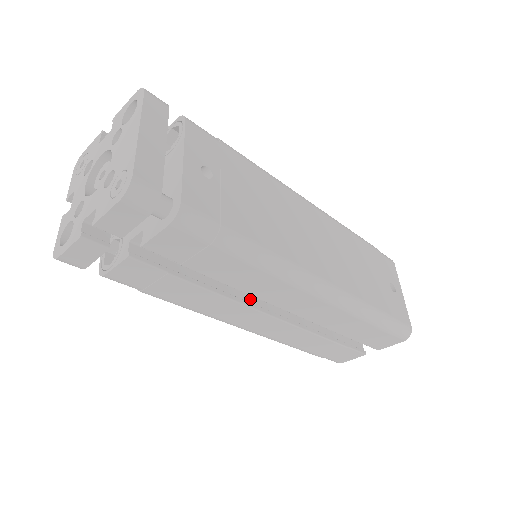
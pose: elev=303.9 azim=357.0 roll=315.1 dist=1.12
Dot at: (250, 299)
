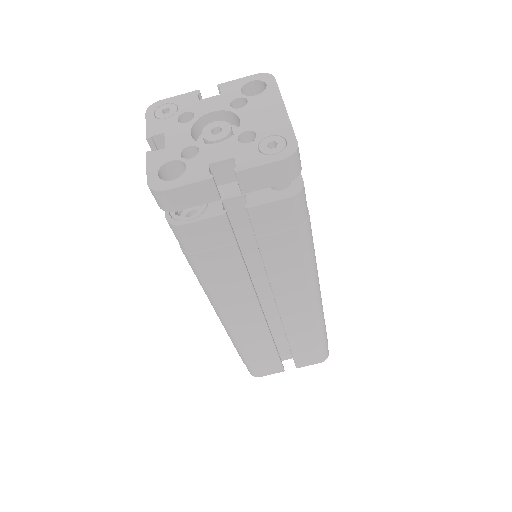
Dot at: occluded
